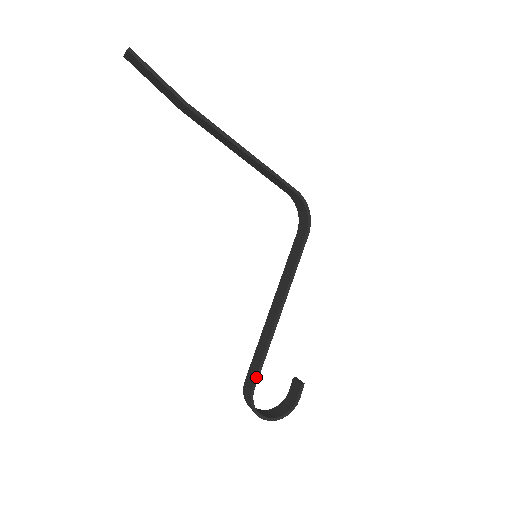
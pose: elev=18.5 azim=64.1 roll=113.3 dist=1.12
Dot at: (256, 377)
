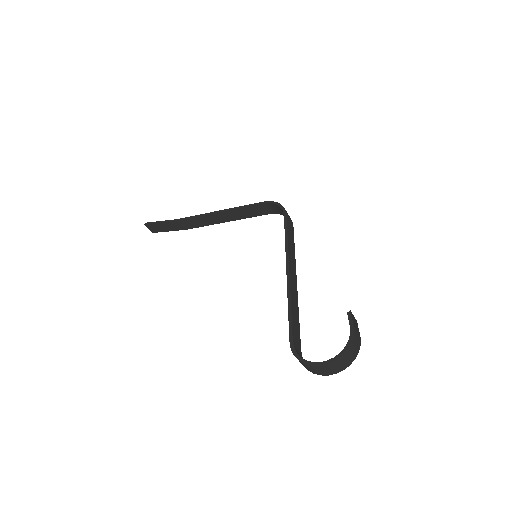
Dot at: (289, 331)
